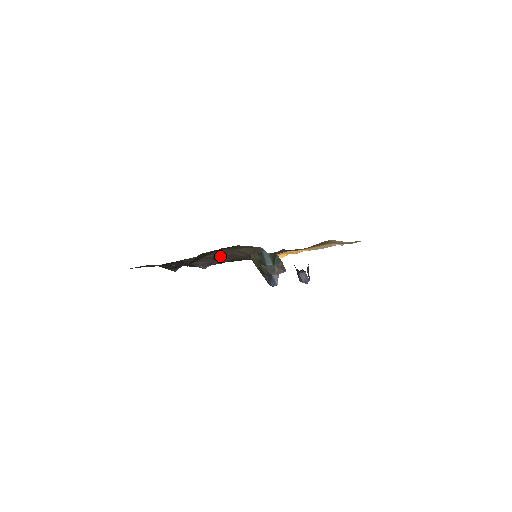
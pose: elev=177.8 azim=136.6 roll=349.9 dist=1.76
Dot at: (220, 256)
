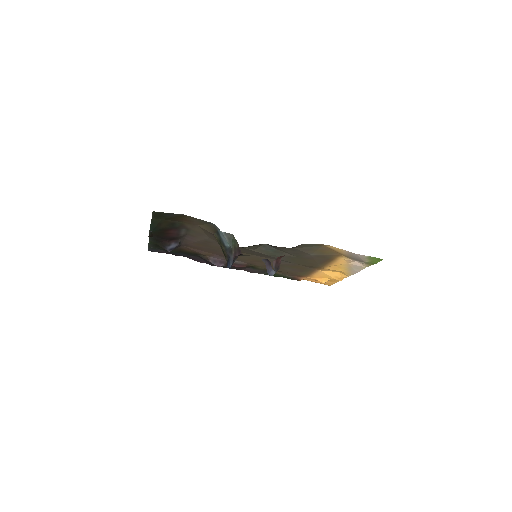
Dot at: (209, 244)
